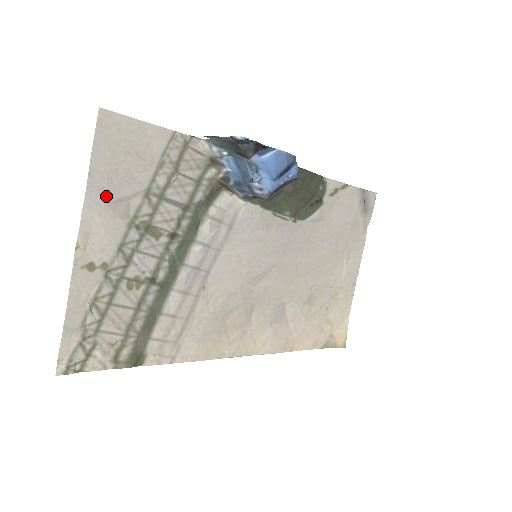
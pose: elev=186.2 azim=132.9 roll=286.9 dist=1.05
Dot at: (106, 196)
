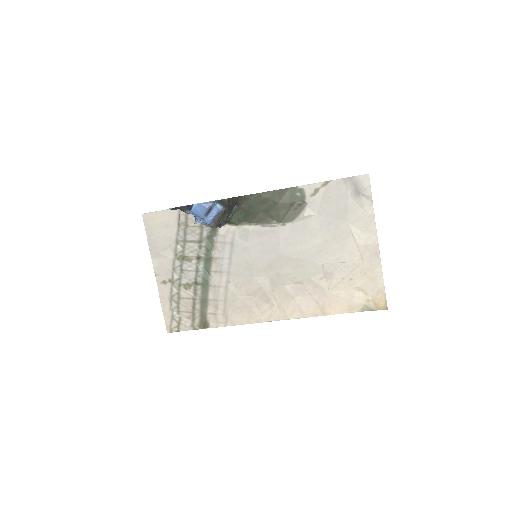
Dot at: (158, 250)
